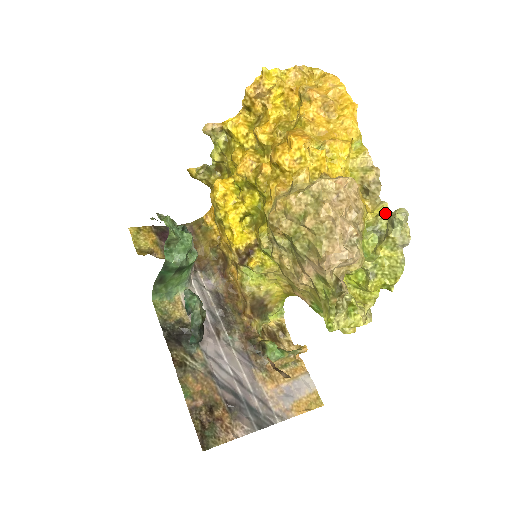
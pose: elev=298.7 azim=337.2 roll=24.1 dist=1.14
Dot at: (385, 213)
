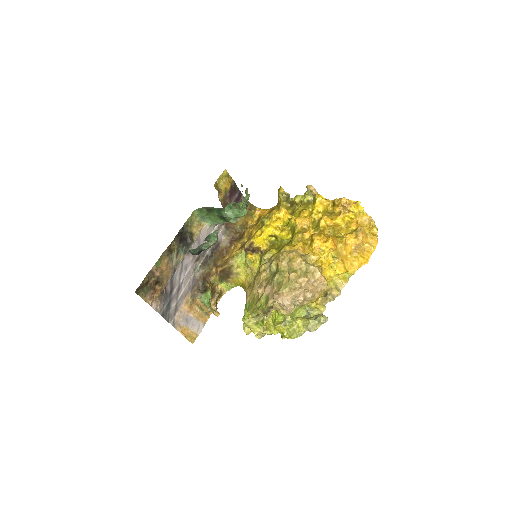
Dot at: (320, 311)
